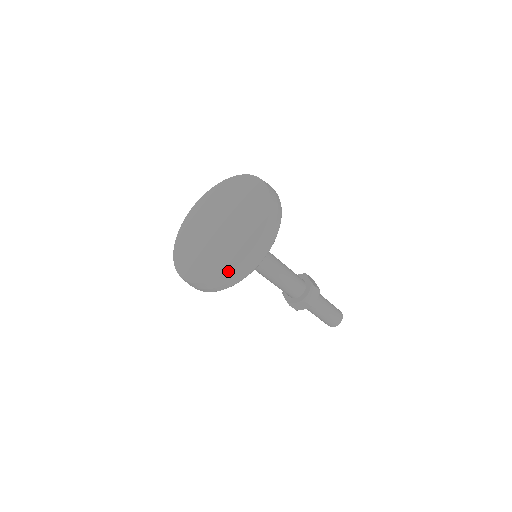
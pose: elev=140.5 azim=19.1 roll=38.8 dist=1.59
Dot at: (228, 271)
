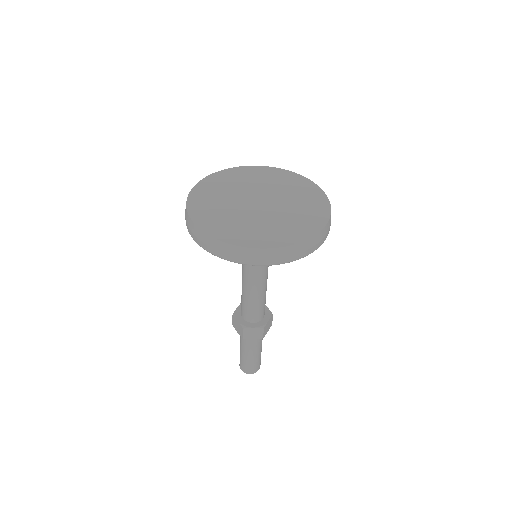
Dot at: (212, 235)
